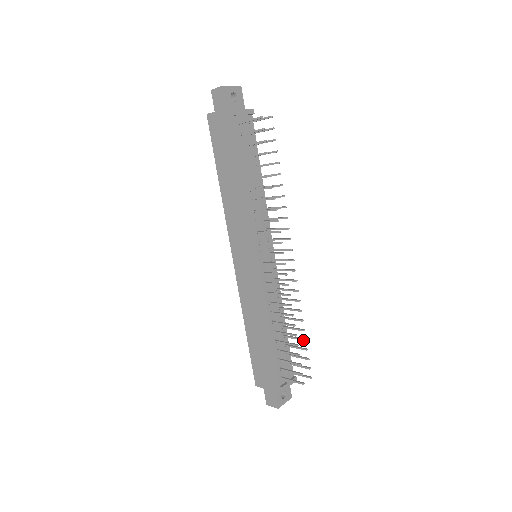
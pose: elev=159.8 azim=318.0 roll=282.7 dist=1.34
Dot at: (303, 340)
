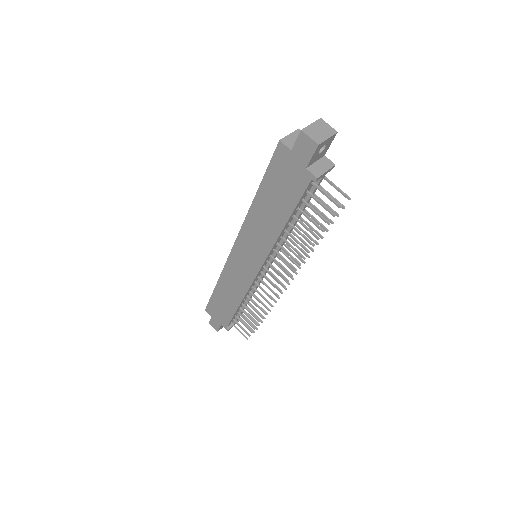
Dot at: occluded
